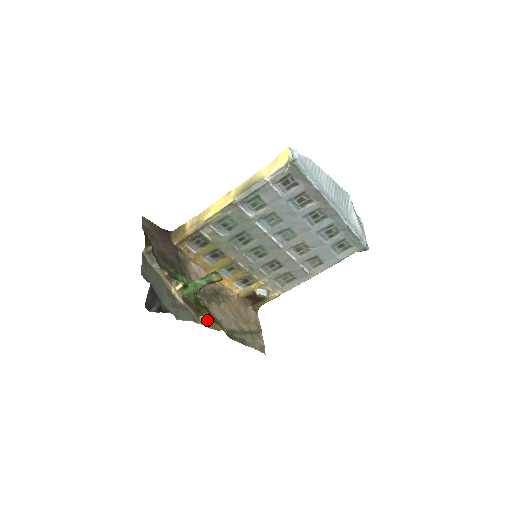
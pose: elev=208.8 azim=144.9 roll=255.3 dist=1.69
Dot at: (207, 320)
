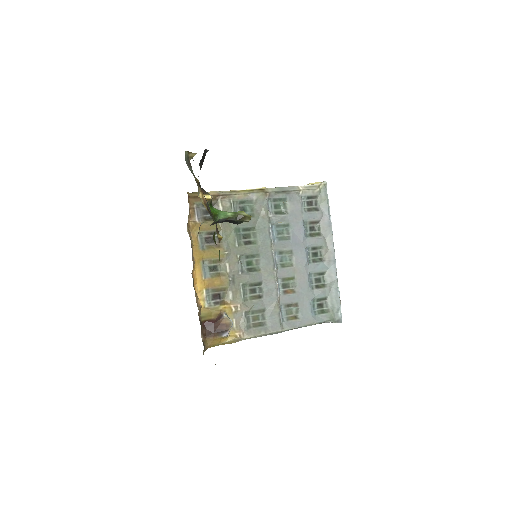
Dot at: occluded
